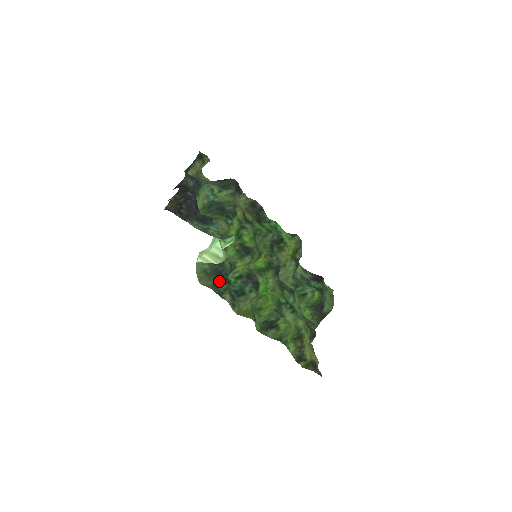
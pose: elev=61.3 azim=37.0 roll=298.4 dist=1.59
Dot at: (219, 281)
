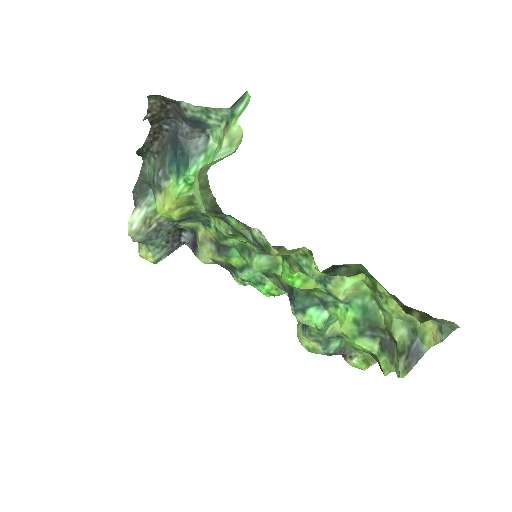
Dot at: (232, 223)
